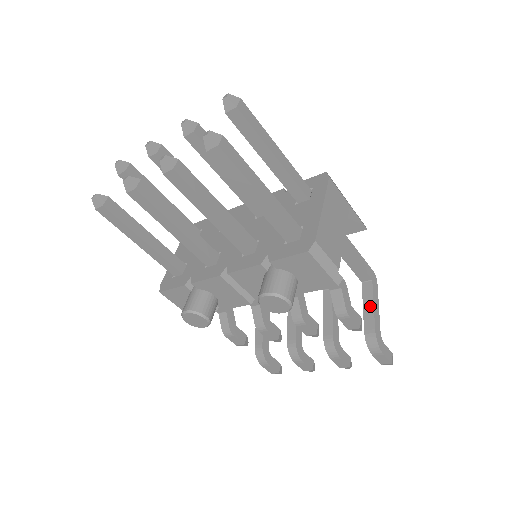
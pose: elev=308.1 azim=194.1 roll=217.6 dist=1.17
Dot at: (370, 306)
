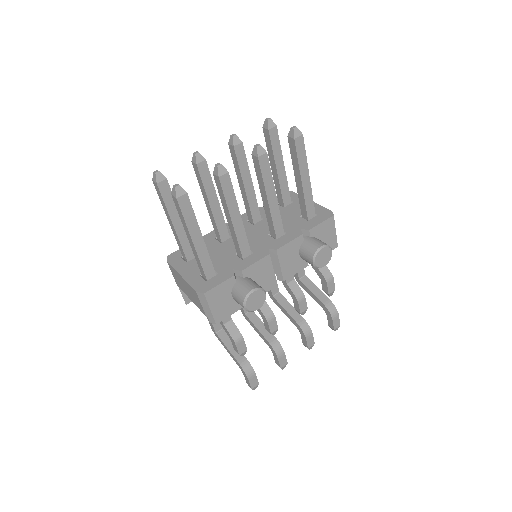
Dot at: (316, 289)
